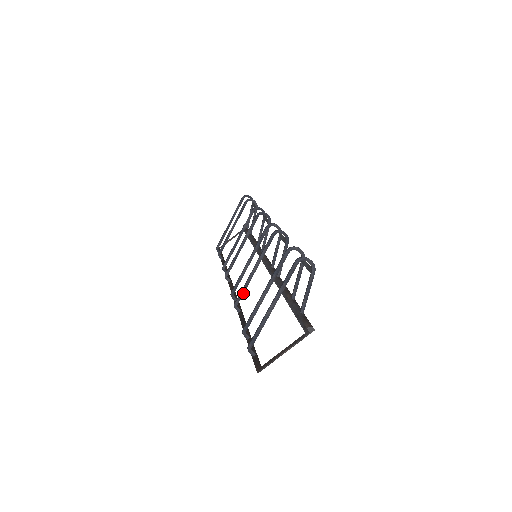
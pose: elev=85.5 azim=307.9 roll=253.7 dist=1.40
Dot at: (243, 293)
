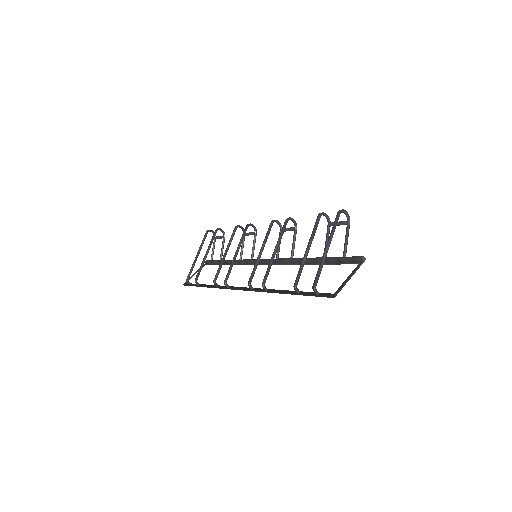
Dot at: occluded
